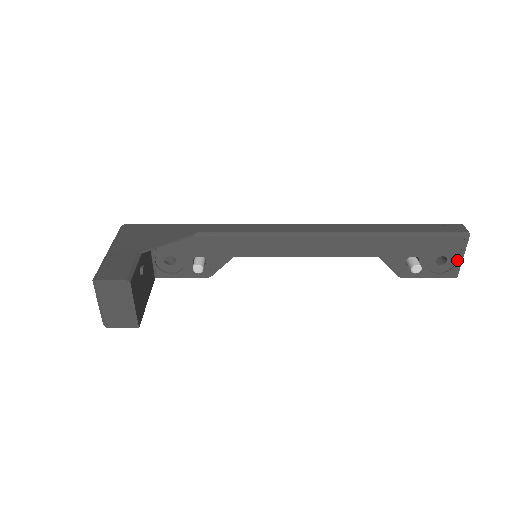
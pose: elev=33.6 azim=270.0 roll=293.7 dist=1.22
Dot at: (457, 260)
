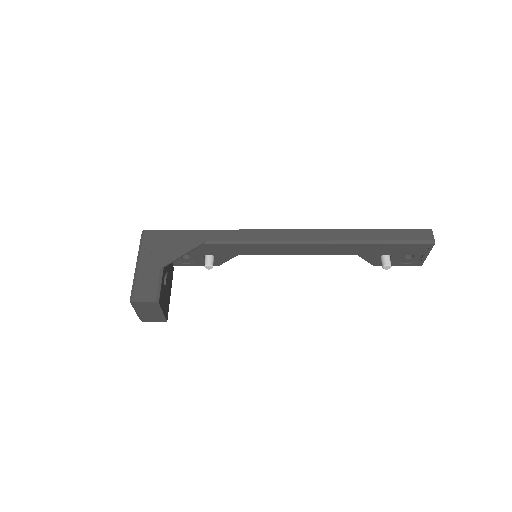
Dot at: (423, 257)
